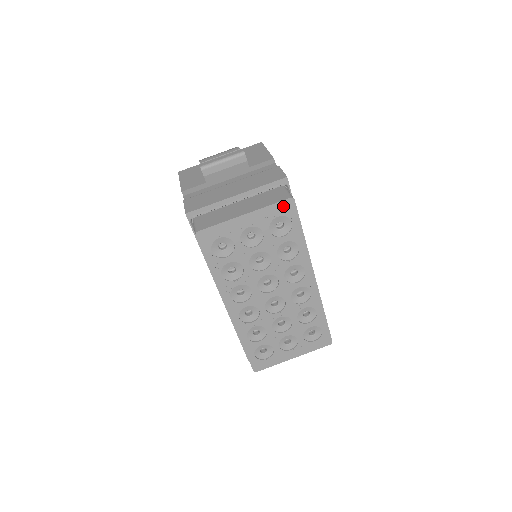
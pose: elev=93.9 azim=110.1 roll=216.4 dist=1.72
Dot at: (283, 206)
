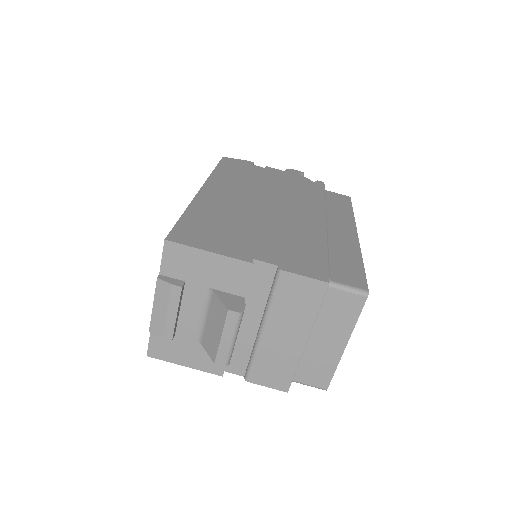
Dot at: occluded
